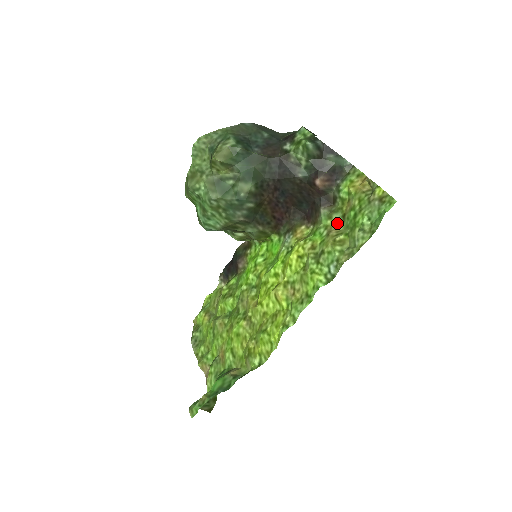
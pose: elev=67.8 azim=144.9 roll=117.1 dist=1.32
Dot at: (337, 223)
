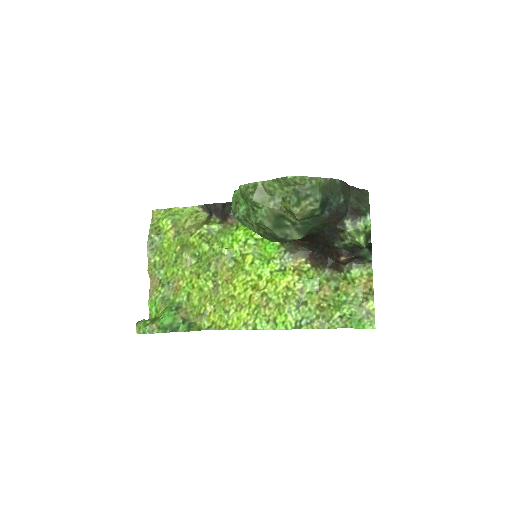
Dot at: (329, 287)
